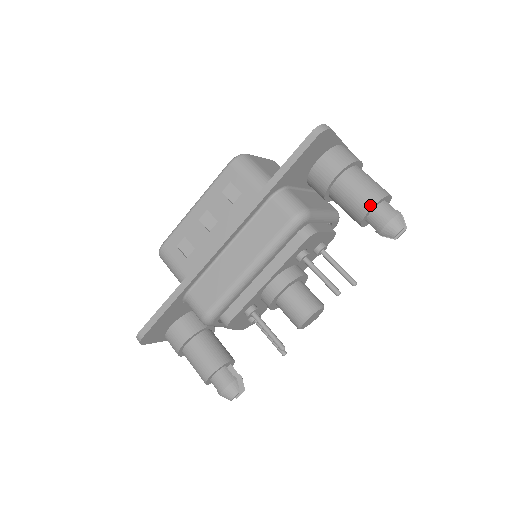
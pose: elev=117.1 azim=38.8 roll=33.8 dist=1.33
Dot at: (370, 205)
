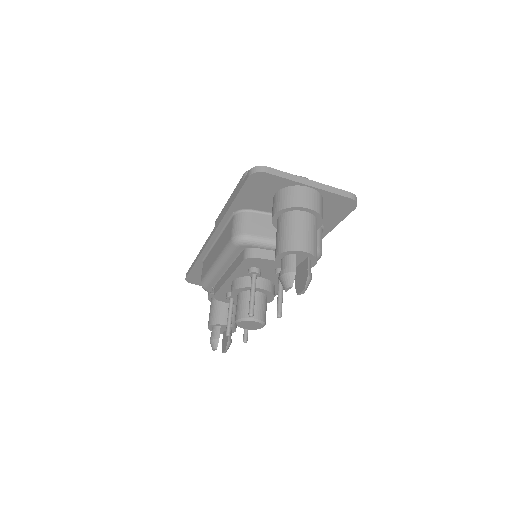
Dot at: (277, 253)
